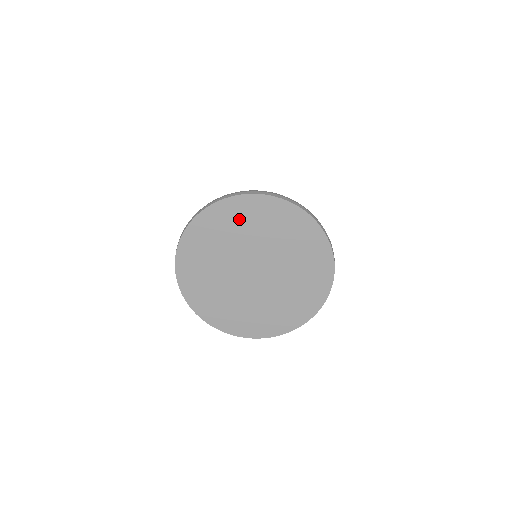
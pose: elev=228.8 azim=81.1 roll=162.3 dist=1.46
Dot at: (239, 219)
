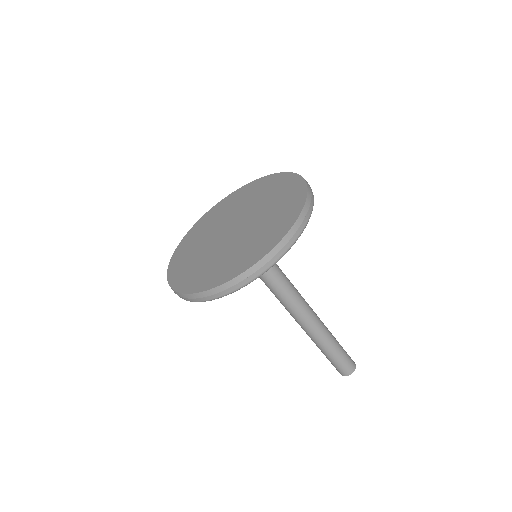
Dot at: (216, 214)
